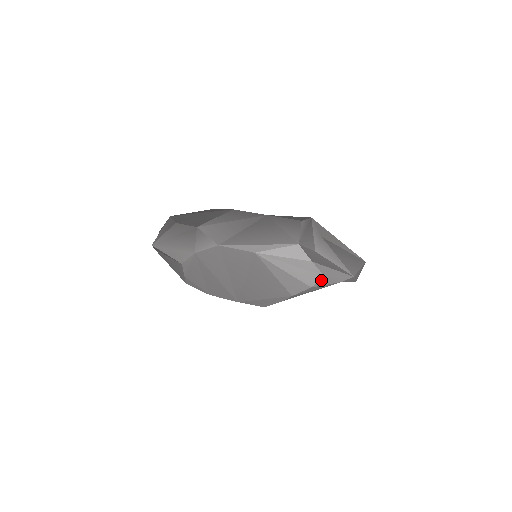
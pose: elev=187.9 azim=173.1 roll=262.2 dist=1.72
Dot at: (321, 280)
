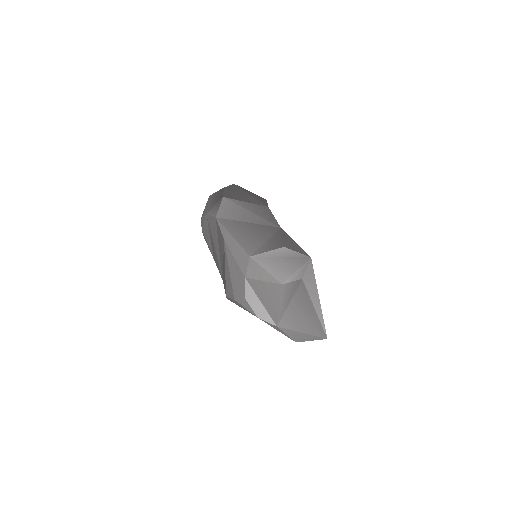
Dot at: (242, 300)
